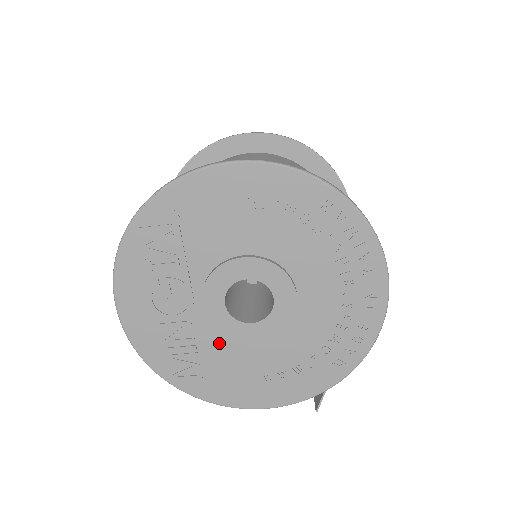
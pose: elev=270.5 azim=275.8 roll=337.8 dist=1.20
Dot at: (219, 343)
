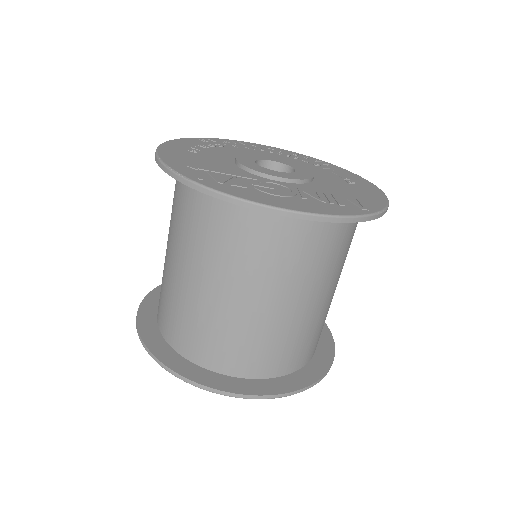
Dot at: occluded
